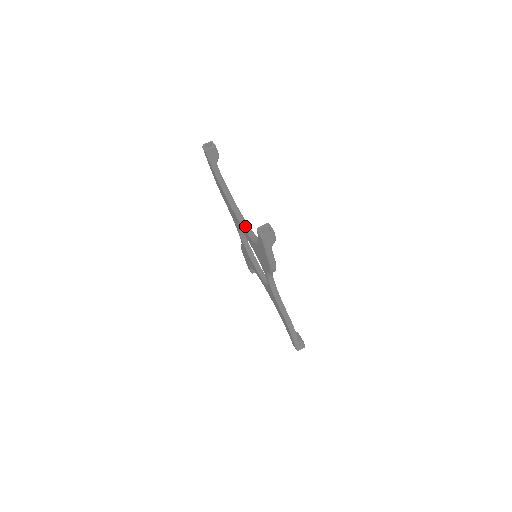
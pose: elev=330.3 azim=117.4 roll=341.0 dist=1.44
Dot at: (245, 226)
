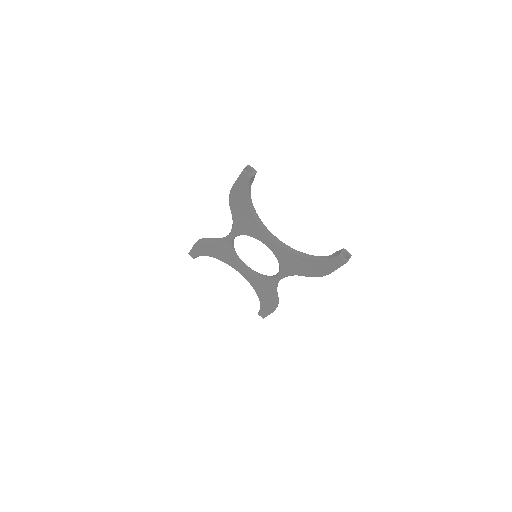
Dot at: (276, 239)
